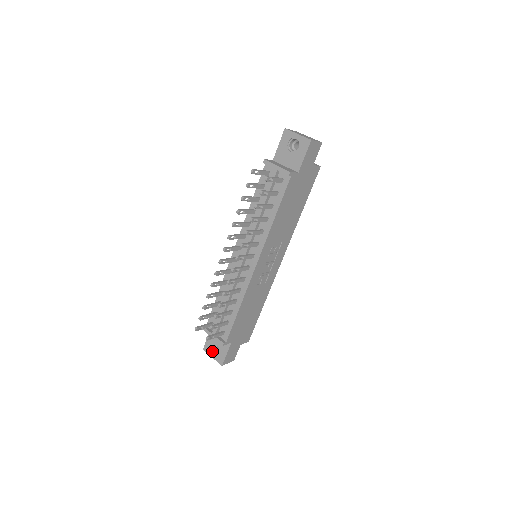
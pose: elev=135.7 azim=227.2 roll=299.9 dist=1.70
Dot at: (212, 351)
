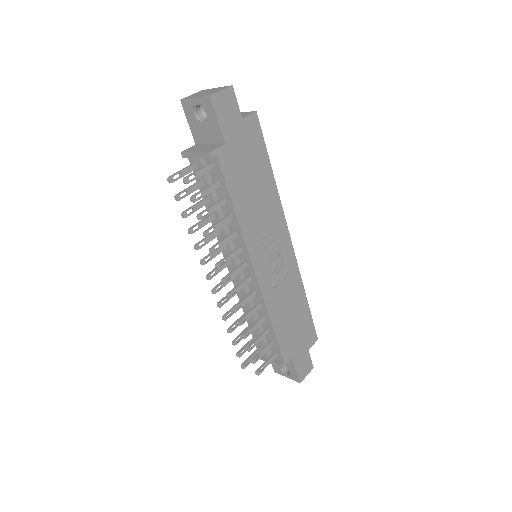
Dot at: (283, 371)
